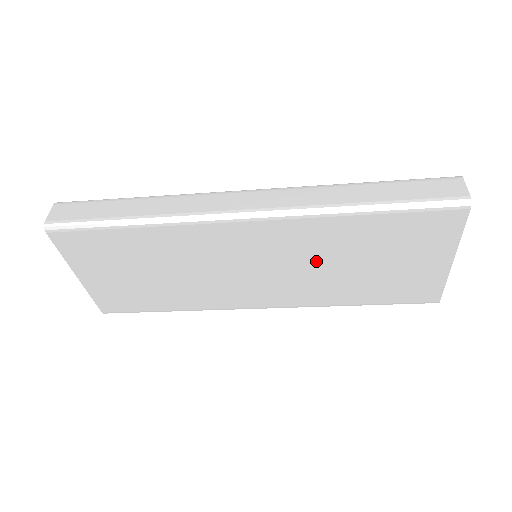
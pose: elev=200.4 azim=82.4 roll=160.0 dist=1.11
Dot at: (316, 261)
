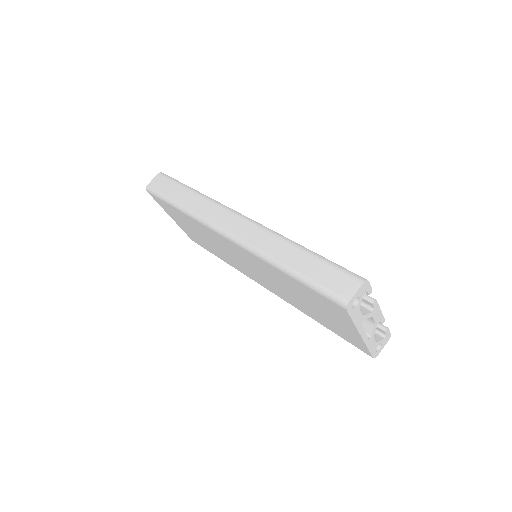
Dot at: (277, 282)
